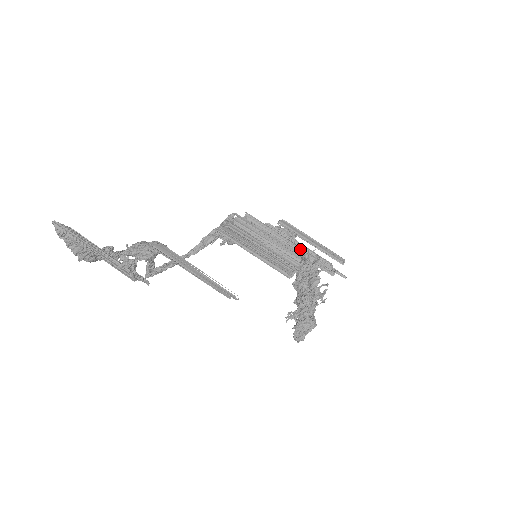
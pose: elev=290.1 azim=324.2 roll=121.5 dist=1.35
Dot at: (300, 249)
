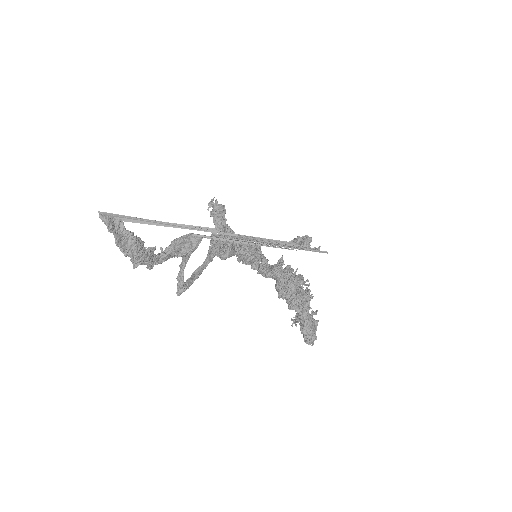
Dot at: occluded
